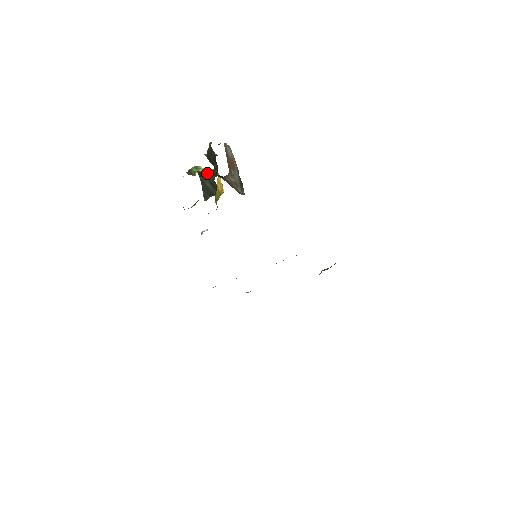
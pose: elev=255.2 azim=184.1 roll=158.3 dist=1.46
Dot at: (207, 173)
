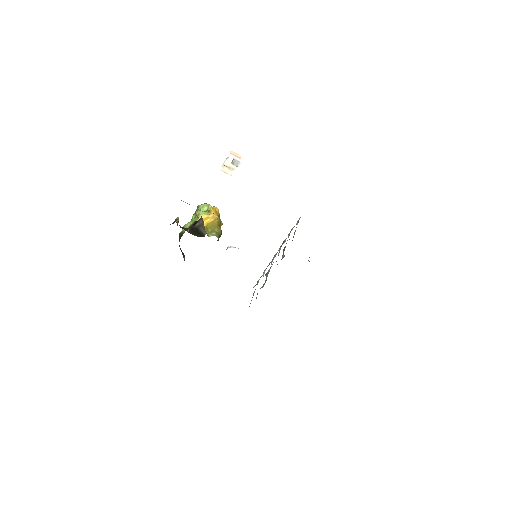
Dot at: occluded
